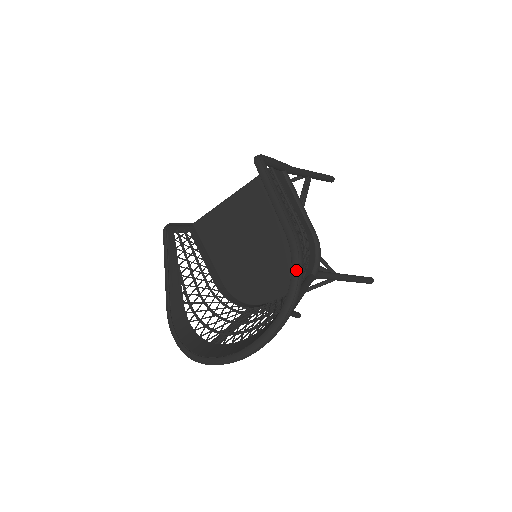
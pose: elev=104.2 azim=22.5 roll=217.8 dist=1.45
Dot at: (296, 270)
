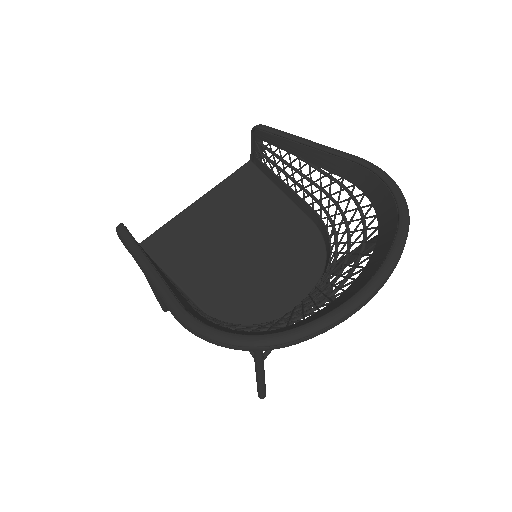
Dot at: (390, 178)
